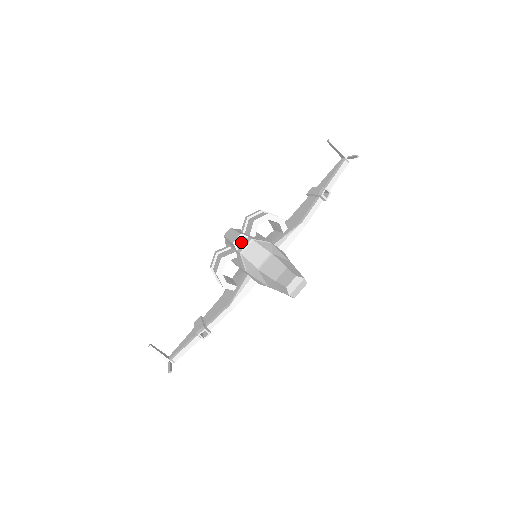
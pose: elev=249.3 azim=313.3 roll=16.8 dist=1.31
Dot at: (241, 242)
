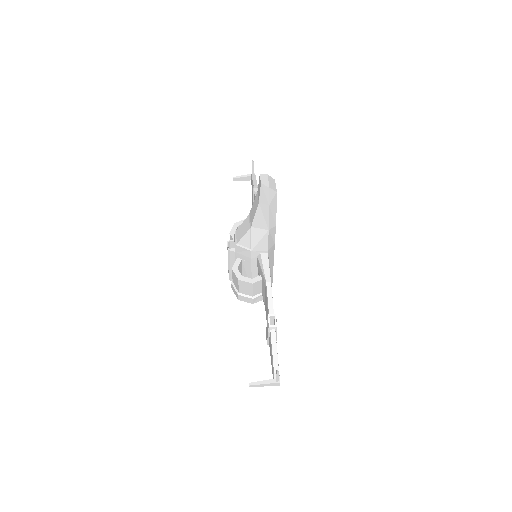
Dot at: occluded
